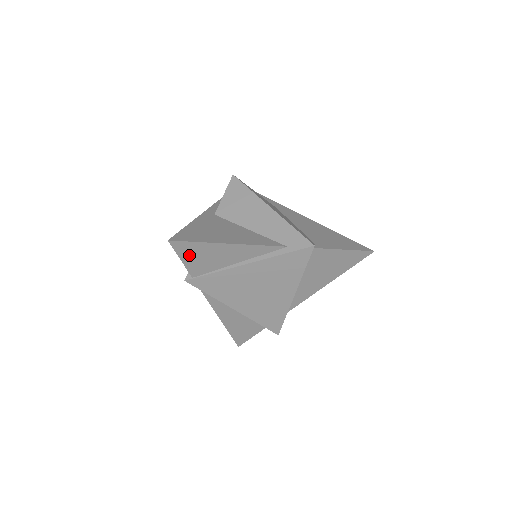
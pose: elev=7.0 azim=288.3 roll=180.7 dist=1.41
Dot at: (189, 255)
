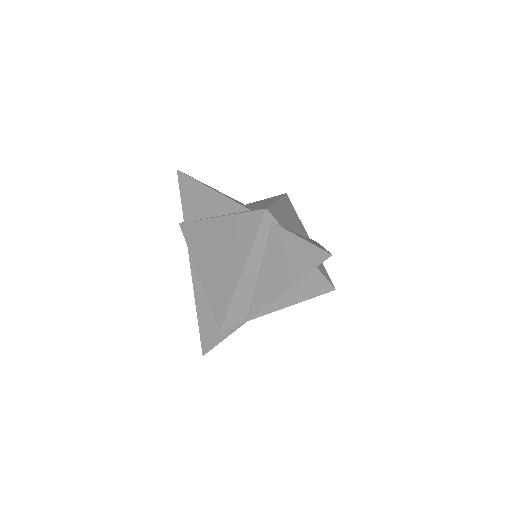
Dot at: (186, 192)
